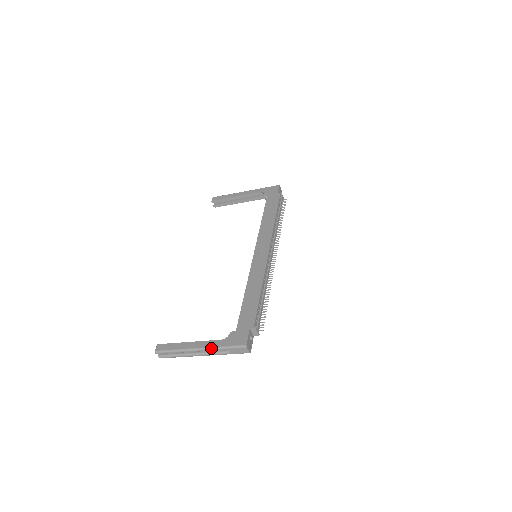
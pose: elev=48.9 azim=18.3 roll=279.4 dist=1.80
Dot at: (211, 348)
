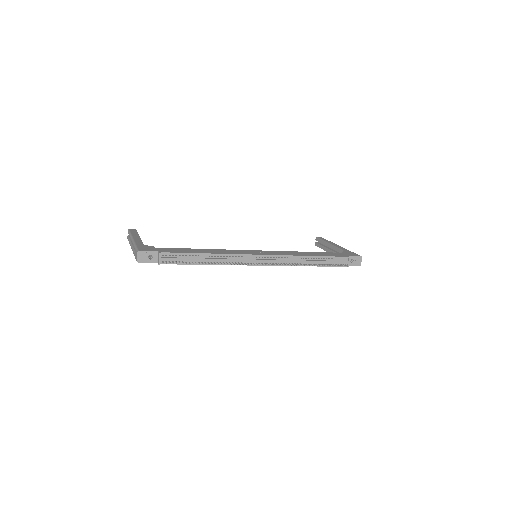
Dot at: (134, 242)
